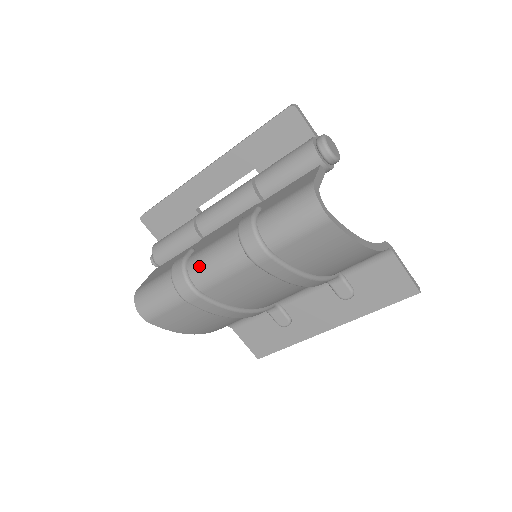
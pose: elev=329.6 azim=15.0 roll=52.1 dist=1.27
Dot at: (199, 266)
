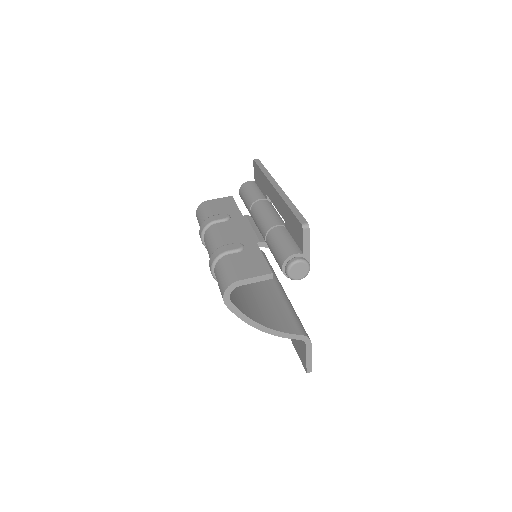
Dot at: (207, 235)
